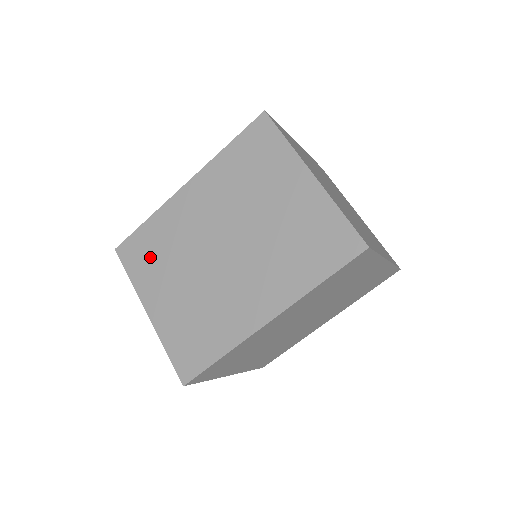
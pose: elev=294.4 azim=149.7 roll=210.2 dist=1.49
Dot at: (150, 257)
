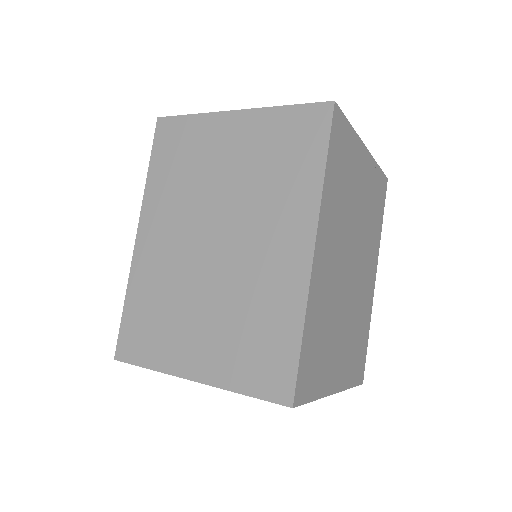
Dot at: (153, 327)
